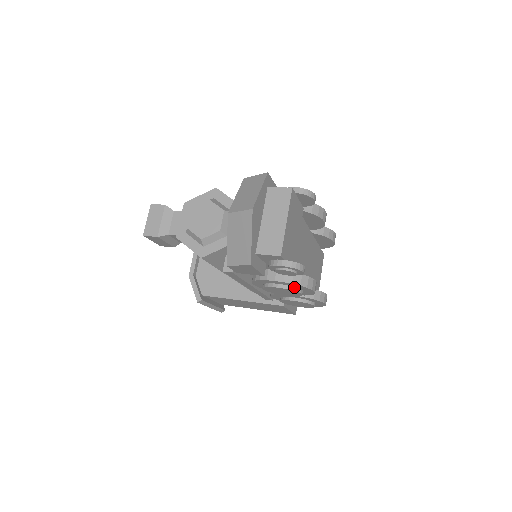
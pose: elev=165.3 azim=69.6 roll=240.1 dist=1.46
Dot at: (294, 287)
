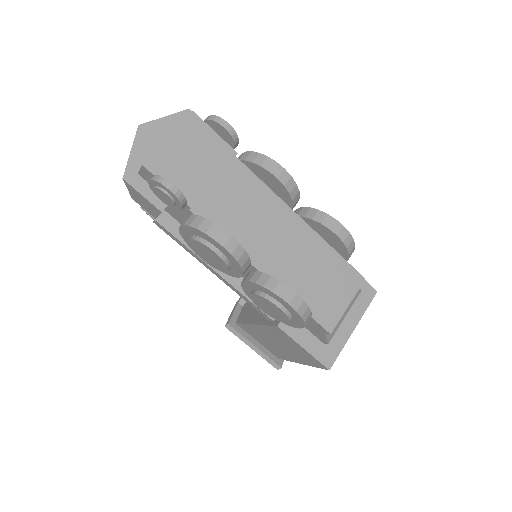
Dot at: (202, 238)
